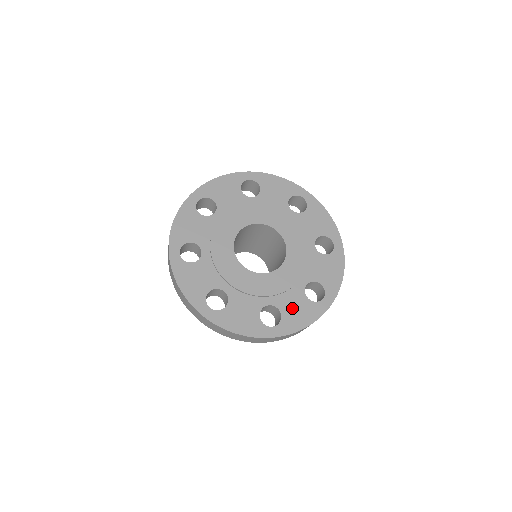
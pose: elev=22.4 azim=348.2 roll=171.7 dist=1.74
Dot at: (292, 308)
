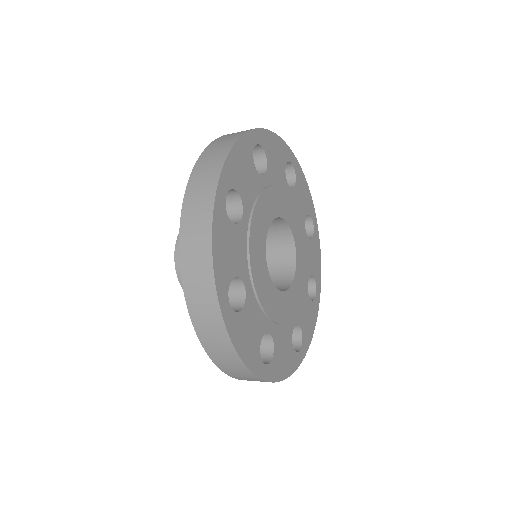
Dot at: (305, 318)
